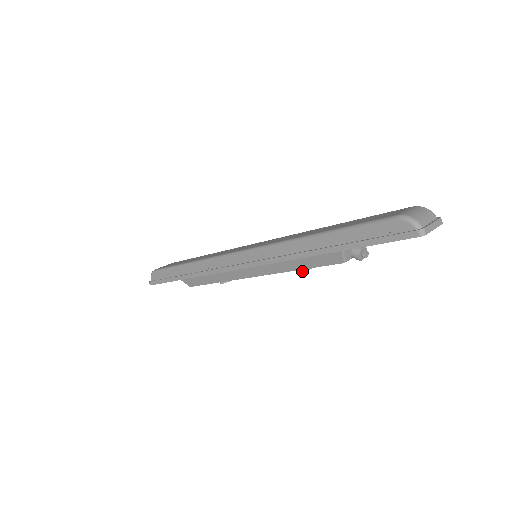
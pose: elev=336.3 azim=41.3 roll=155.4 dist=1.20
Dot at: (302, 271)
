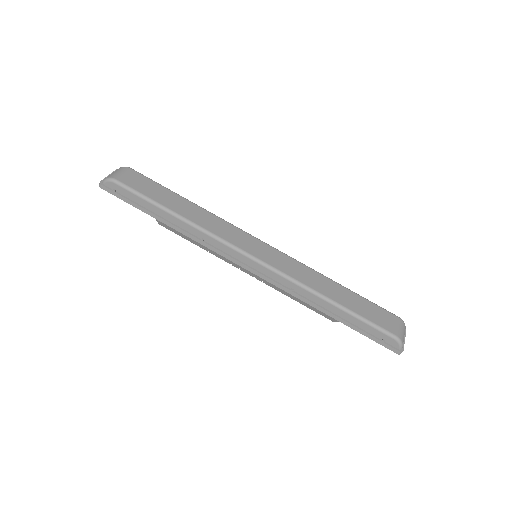
Dot at: occluded
